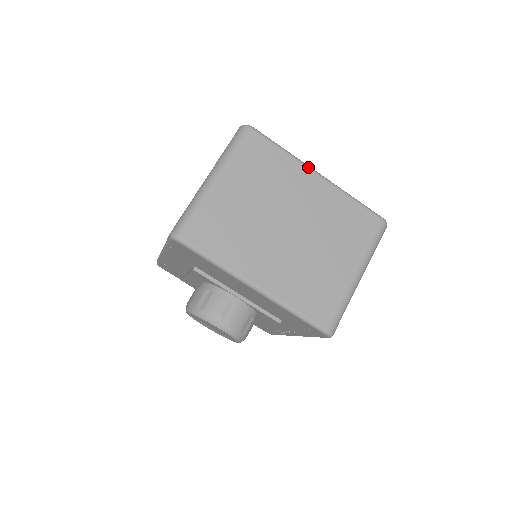
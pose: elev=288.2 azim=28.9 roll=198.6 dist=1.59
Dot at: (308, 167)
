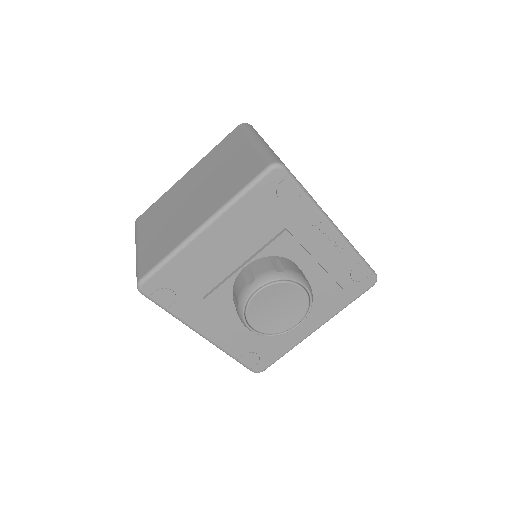
Dot at: (177, 181)
